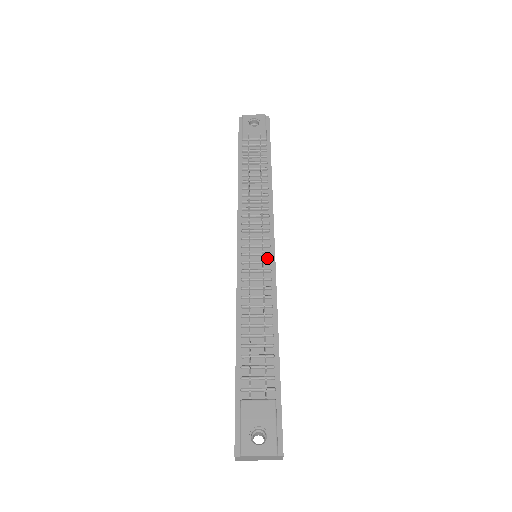
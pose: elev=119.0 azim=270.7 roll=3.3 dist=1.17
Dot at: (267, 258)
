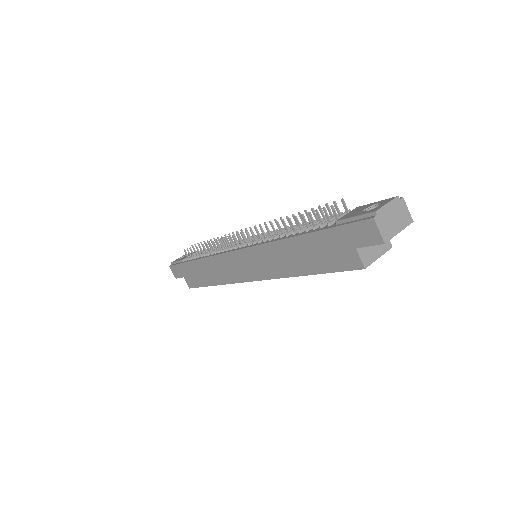
Dot at: occluded
